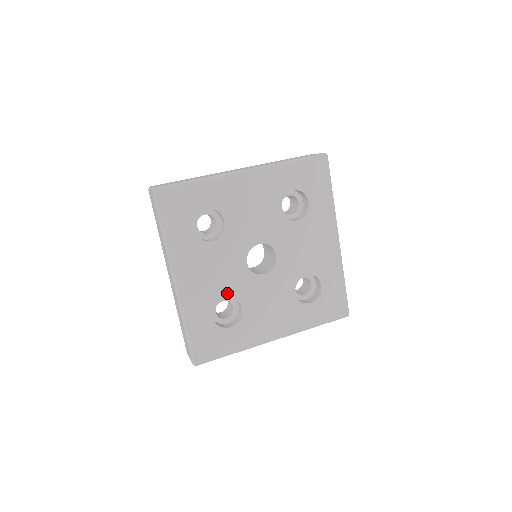
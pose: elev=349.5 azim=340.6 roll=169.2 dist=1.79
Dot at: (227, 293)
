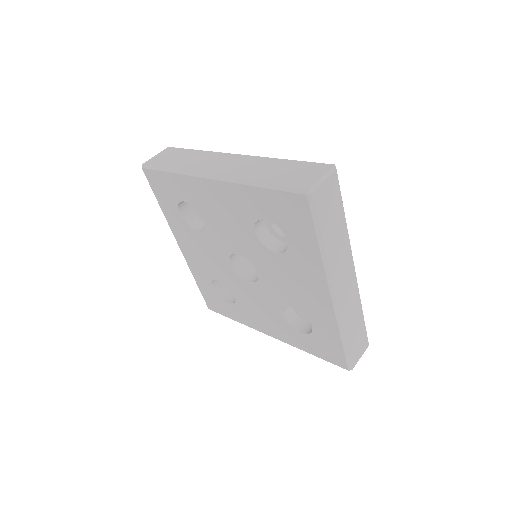
Dot at: (220, 277)
